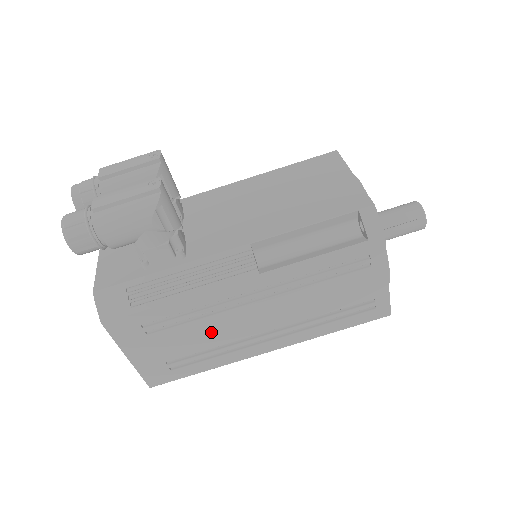
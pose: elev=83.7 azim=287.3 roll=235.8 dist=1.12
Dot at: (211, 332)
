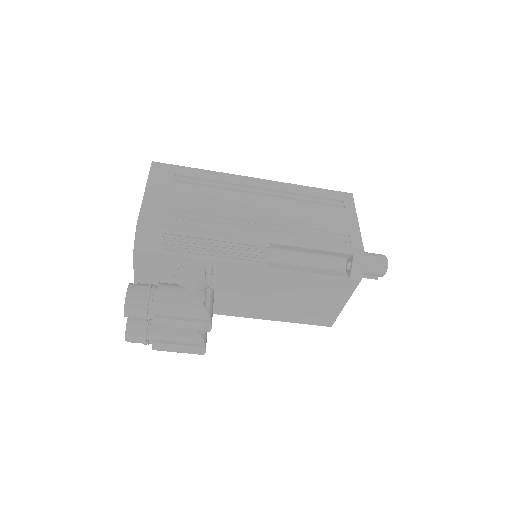
Dot at: occluded
